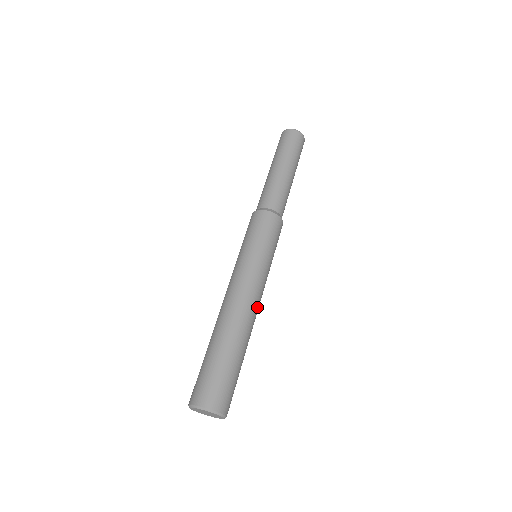
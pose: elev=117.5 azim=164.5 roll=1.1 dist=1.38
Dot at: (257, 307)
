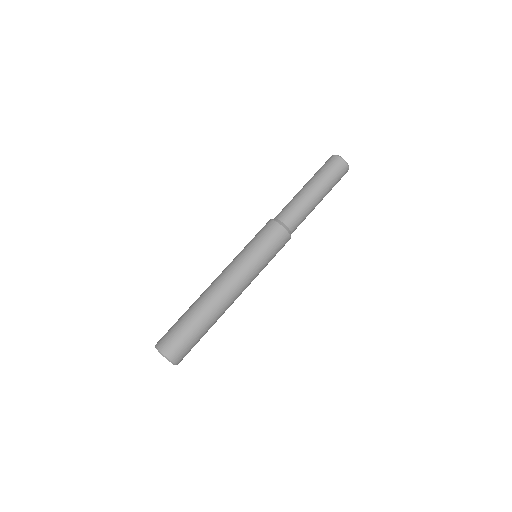
Dot at: (233, 295)
